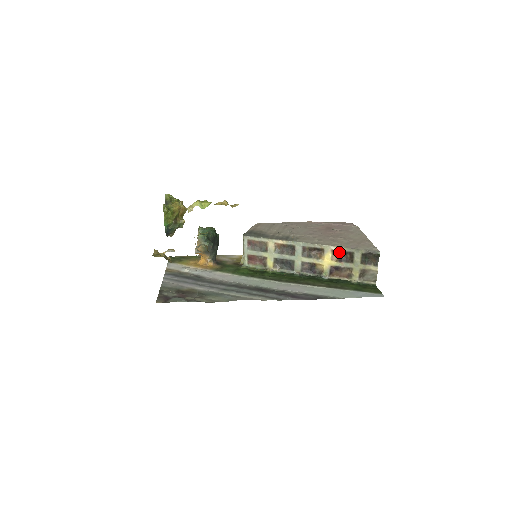
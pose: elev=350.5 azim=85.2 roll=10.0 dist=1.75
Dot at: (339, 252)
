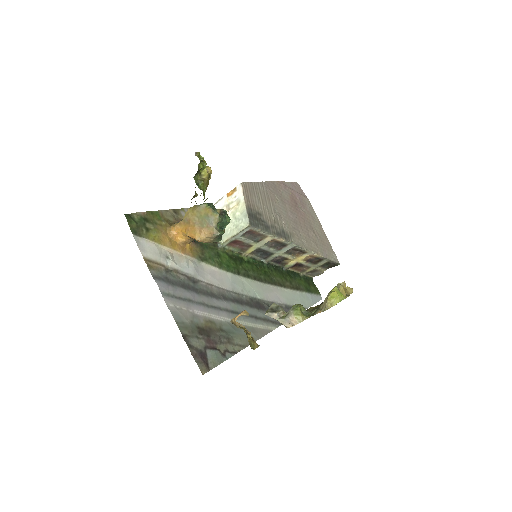
Dot at: (314, 256)
